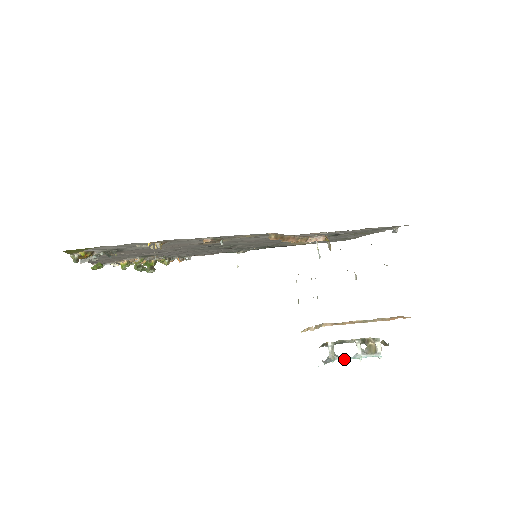
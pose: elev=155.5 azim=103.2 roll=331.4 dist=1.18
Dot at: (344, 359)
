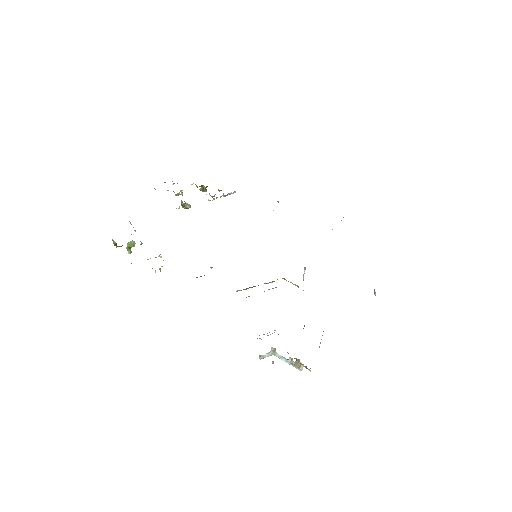
Dot at: (280, 357)
